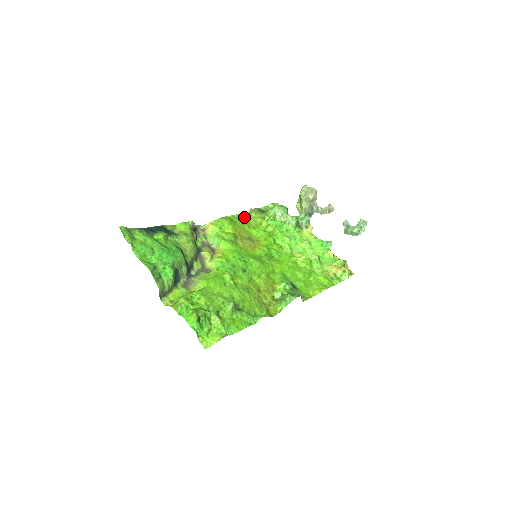
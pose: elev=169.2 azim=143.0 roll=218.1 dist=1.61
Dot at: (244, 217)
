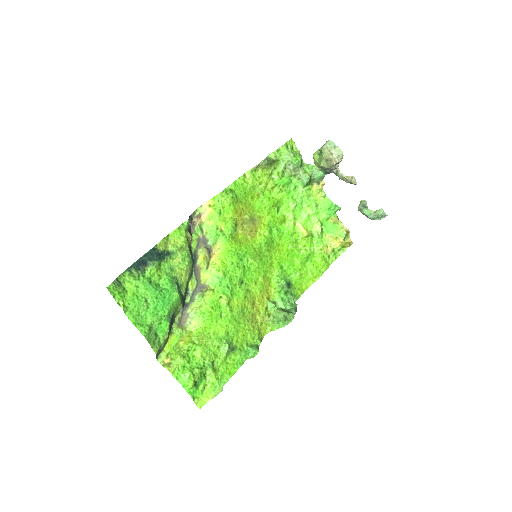
Dot at: (248, 180)
